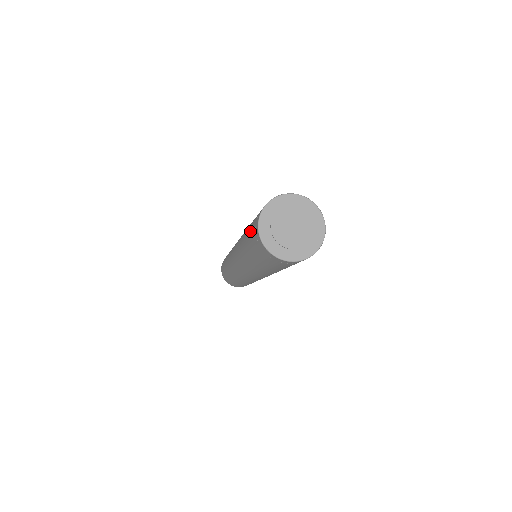
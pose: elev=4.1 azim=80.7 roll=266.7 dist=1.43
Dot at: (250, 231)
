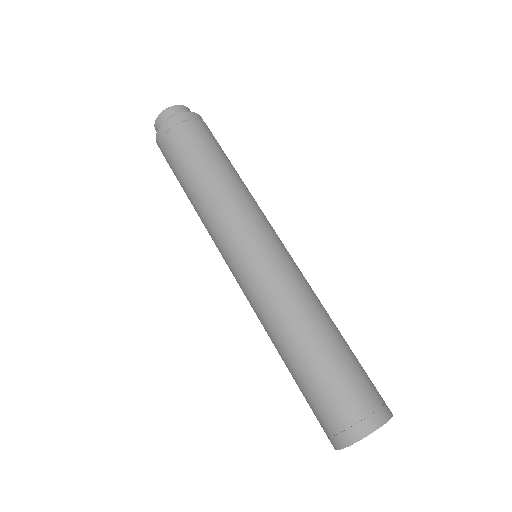
Dot at: (317, 402)
